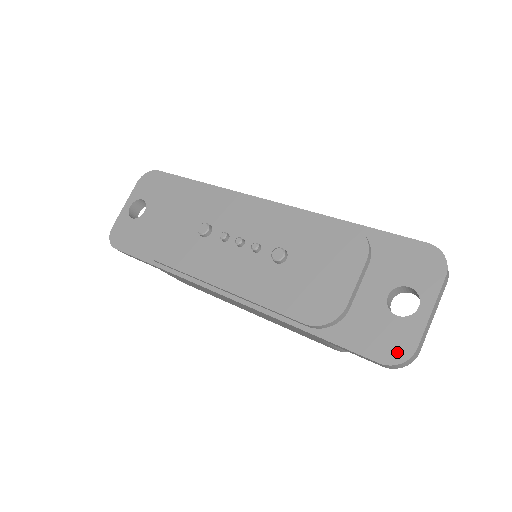
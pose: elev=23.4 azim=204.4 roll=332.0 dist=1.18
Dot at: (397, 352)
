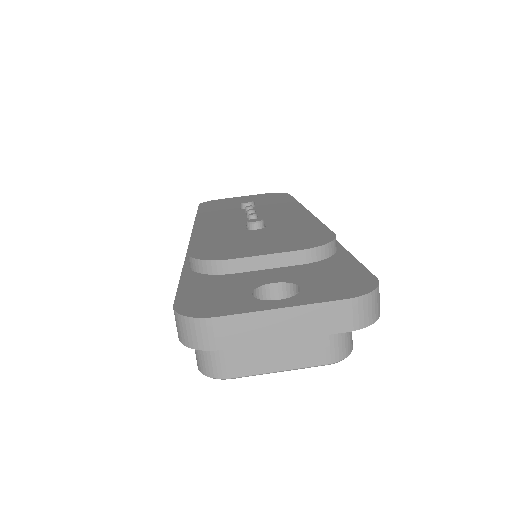
Dot at: (199, 308)
